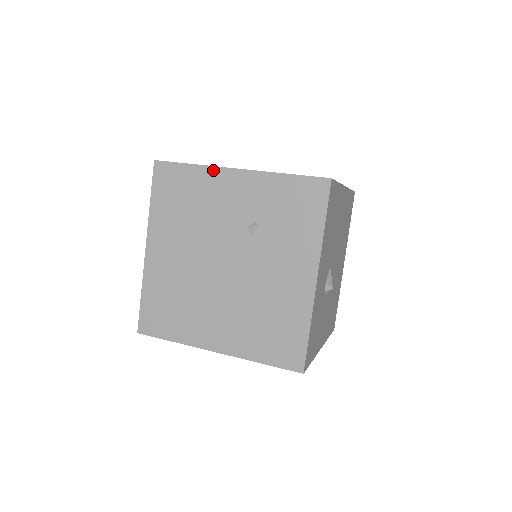
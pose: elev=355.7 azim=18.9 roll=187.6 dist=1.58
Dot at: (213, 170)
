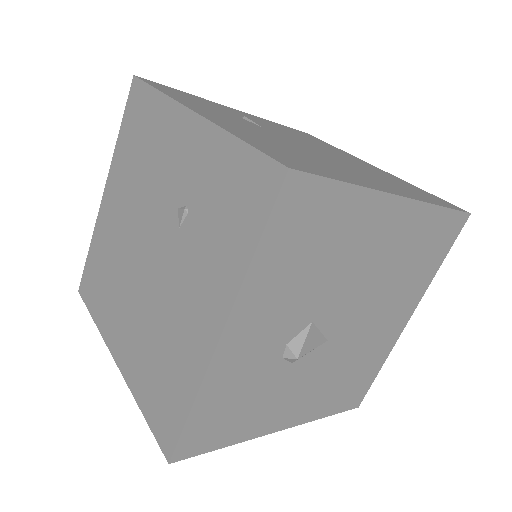
Dot at: (172, 105)
